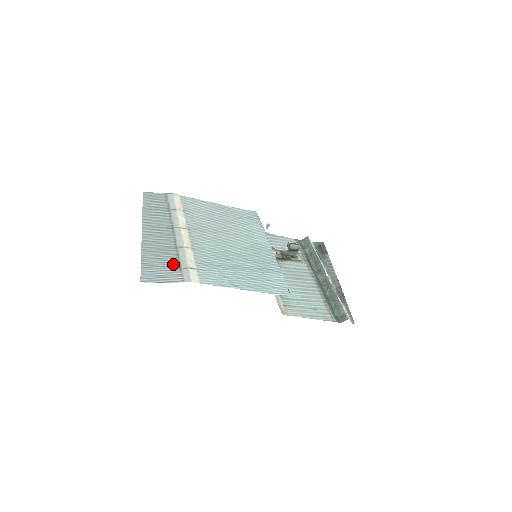
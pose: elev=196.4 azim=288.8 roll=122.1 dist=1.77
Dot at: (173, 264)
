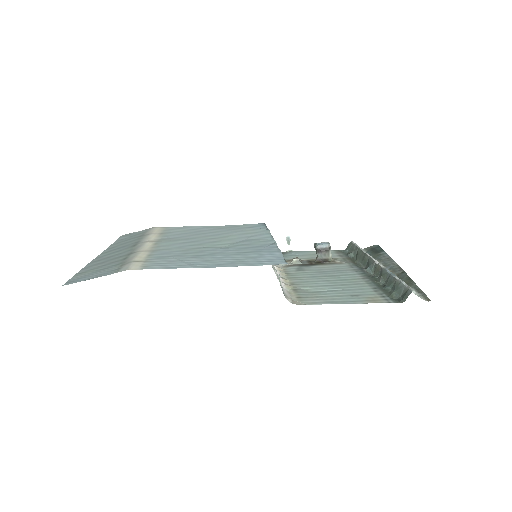
Dot at: (115, 265)
